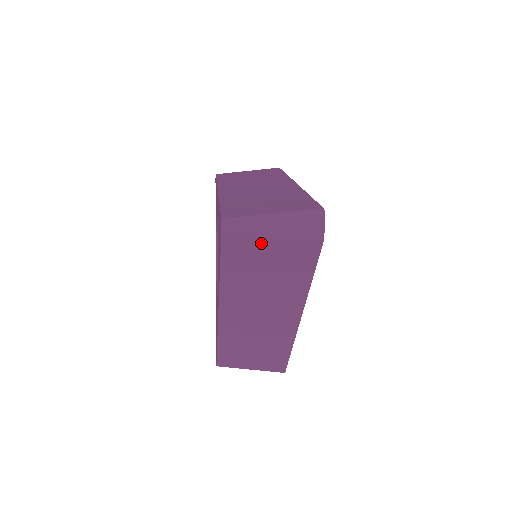
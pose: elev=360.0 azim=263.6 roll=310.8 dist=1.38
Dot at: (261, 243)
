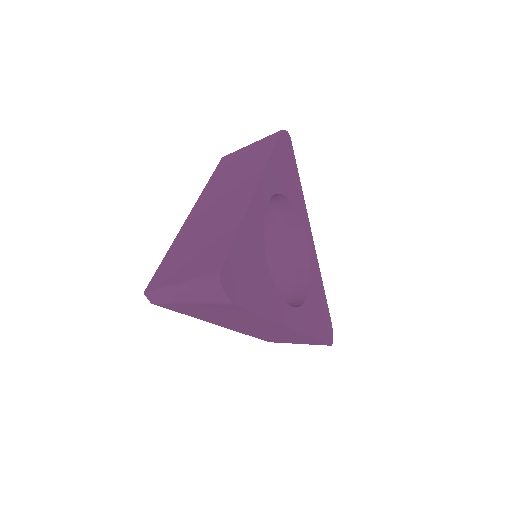
Dot at: (186, 305)
